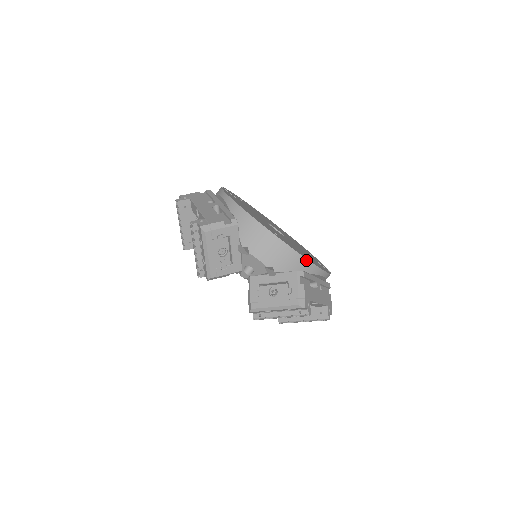
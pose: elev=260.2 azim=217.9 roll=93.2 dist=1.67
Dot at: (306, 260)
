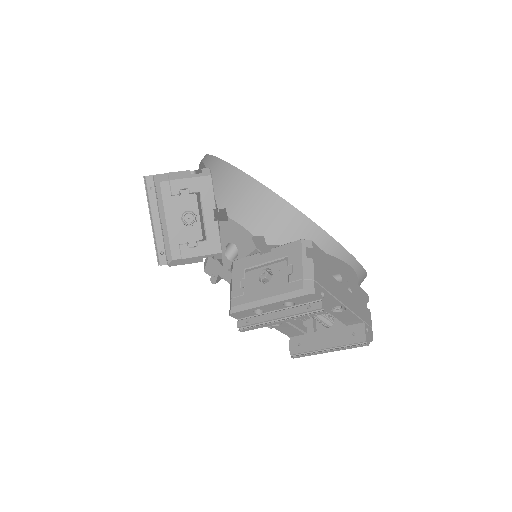
Dot at: (317, 228)
